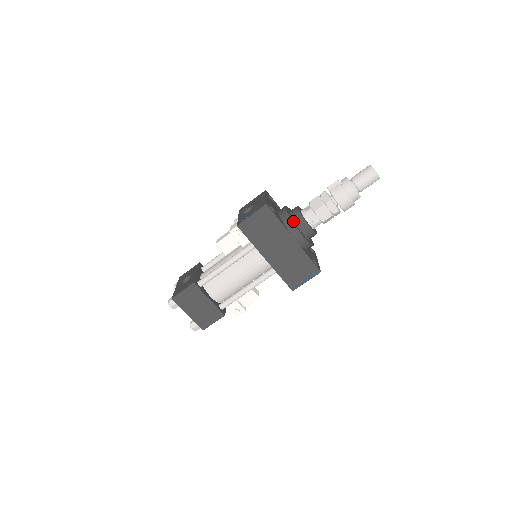
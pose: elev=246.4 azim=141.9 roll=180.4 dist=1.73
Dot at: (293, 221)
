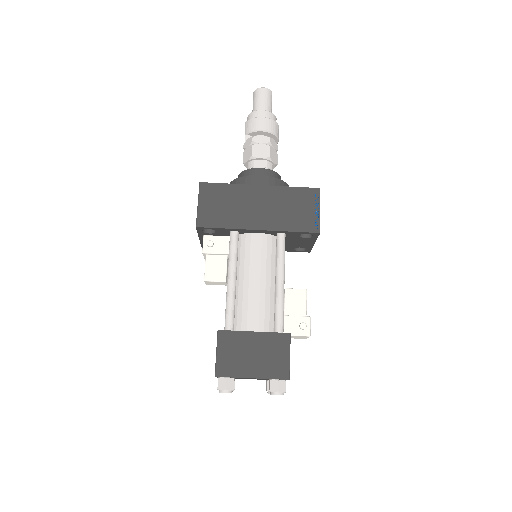
Dot at: occluded
